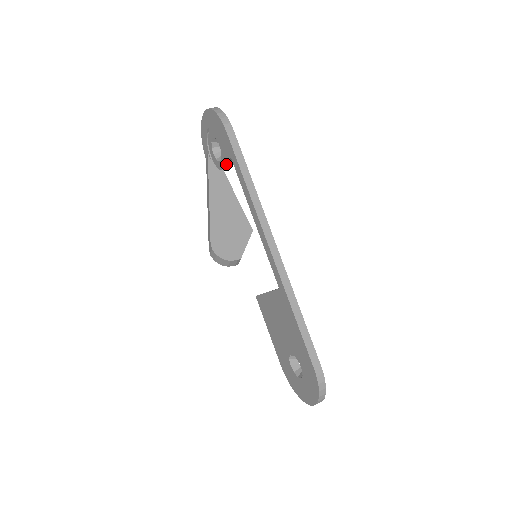
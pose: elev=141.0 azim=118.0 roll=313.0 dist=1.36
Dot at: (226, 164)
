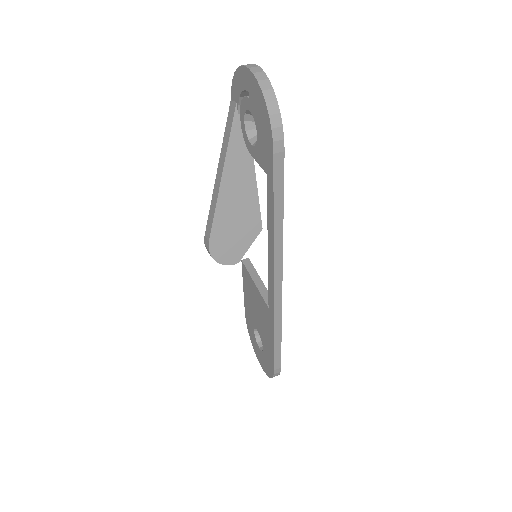
Dot at: (257, 161)
